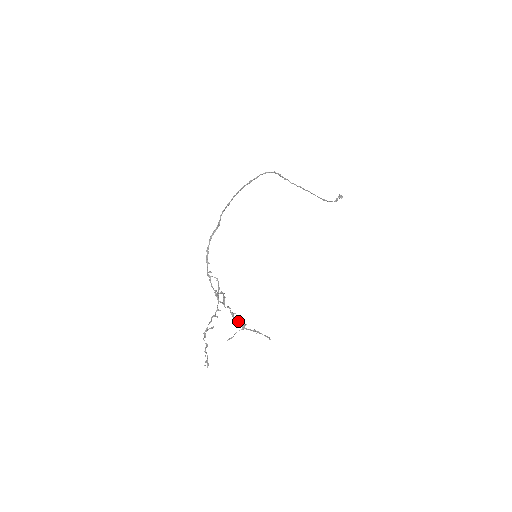
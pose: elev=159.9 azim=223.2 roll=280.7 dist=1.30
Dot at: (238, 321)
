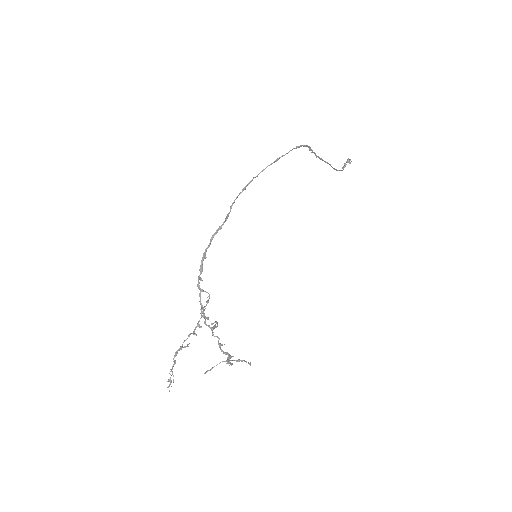
Dot at: (227, 359)
